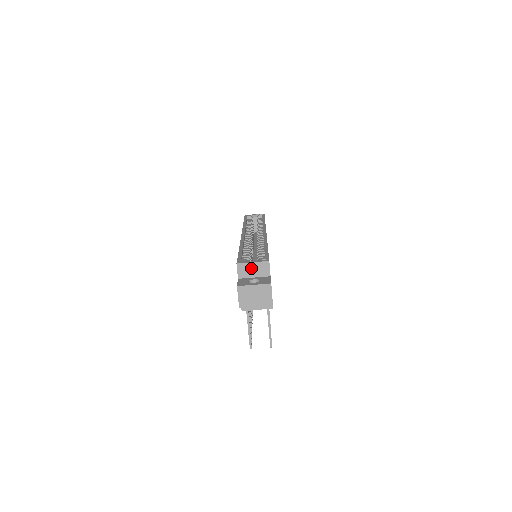
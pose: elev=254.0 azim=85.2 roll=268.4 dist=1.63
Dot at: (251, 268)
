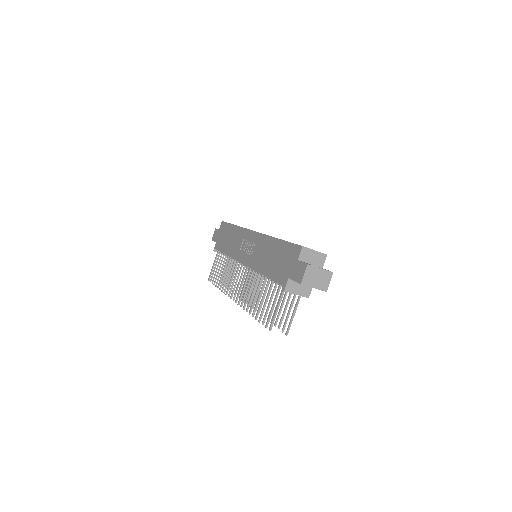
Dot at: (311, 255)
